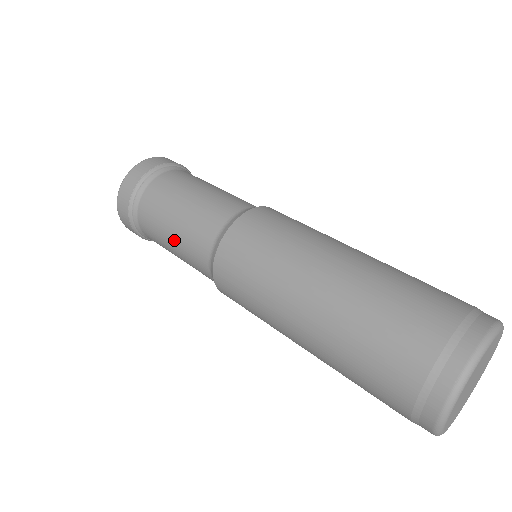
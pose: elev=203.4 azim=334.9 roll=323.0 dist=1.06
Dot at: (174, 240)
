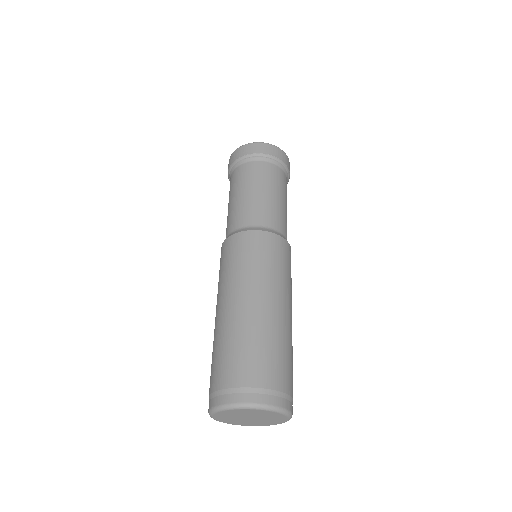
Dot at: occluded
